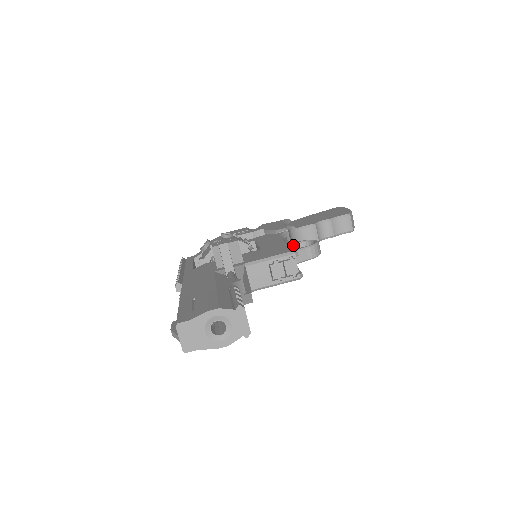
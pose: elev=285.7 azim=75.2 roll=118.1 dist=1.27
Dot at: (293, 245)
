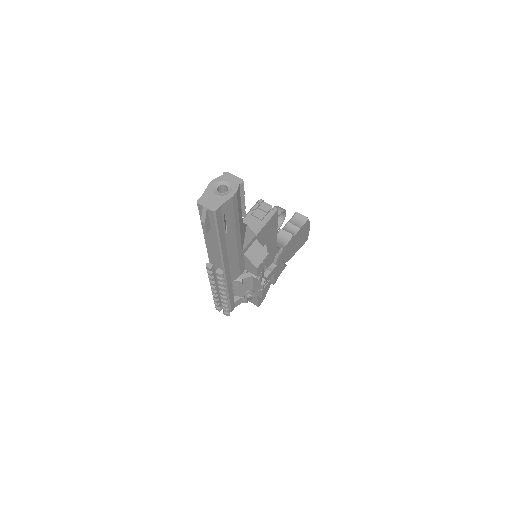
Dot at: occluded
